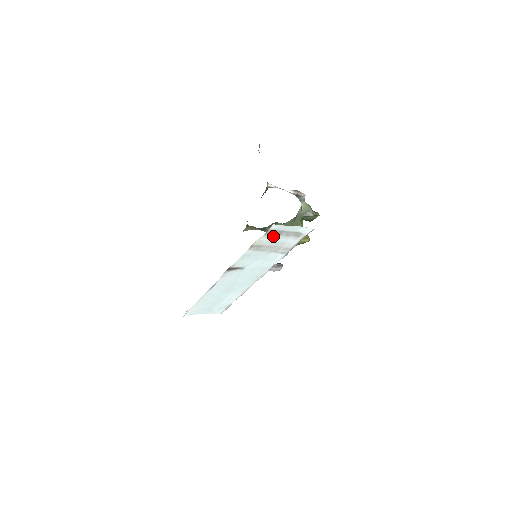
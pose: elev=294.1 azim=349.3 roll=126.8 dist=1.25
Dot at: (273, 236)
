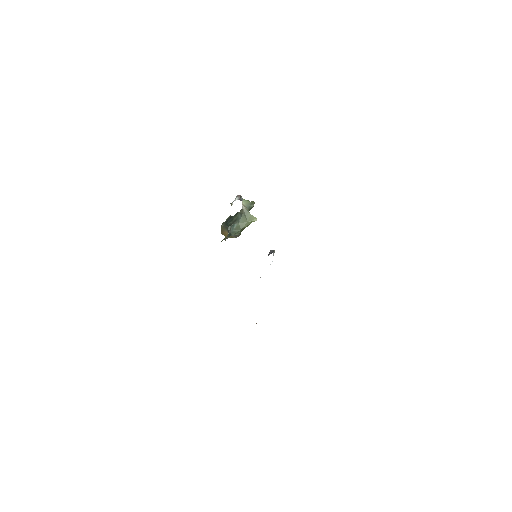
Dot at: occluded
